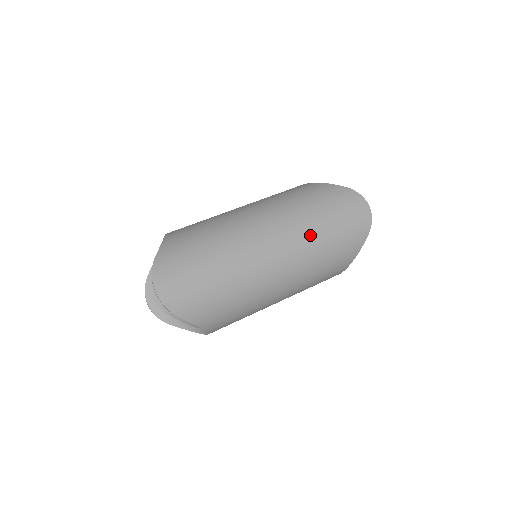
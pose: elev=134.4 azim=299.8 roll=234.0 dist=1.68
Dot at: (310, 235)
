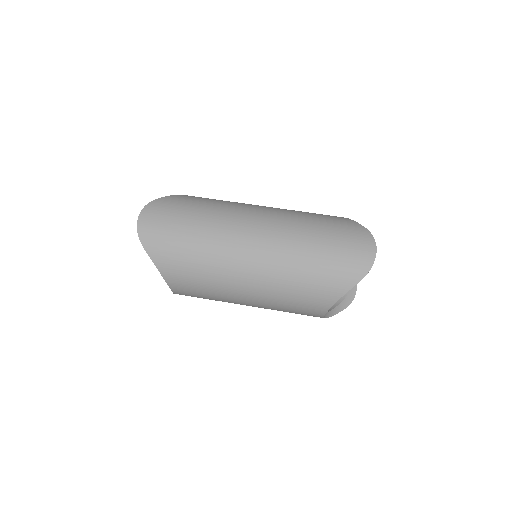
Dot at: (295, 245)
